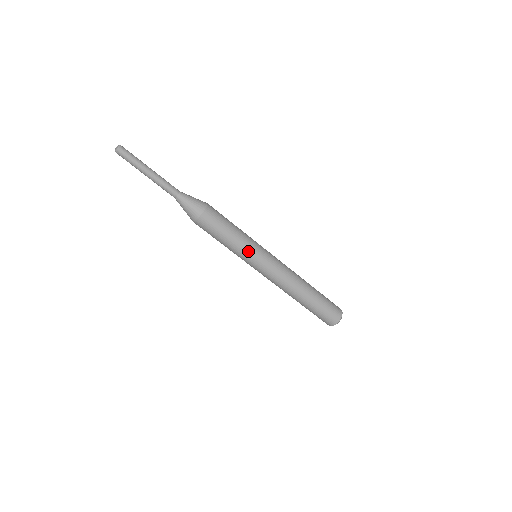
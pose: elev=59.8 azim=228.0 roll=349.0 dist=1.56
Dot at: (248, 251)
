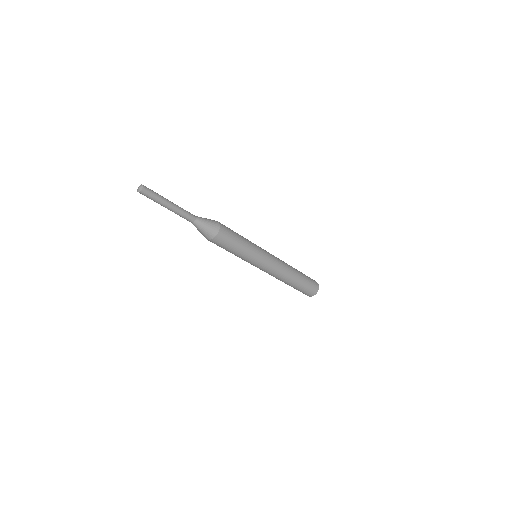
Dot at: (244, 260)
